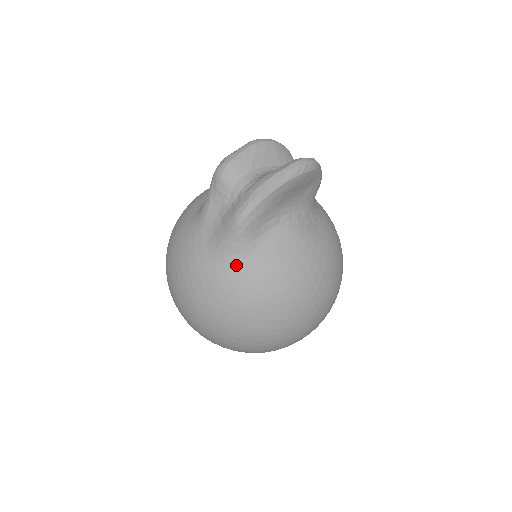
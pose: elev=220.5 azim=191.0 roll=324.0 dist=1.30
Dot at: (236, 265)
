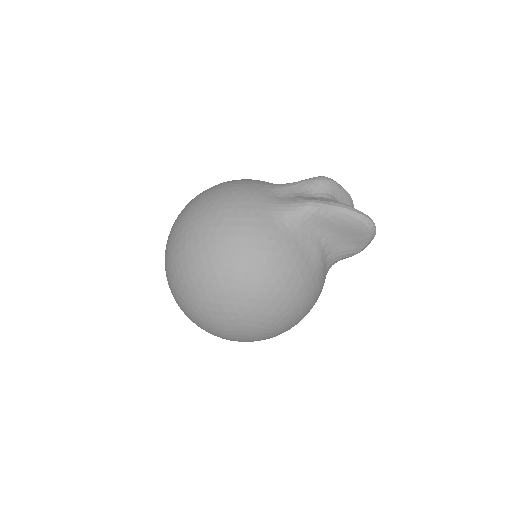
Dot at: (277, 223)
